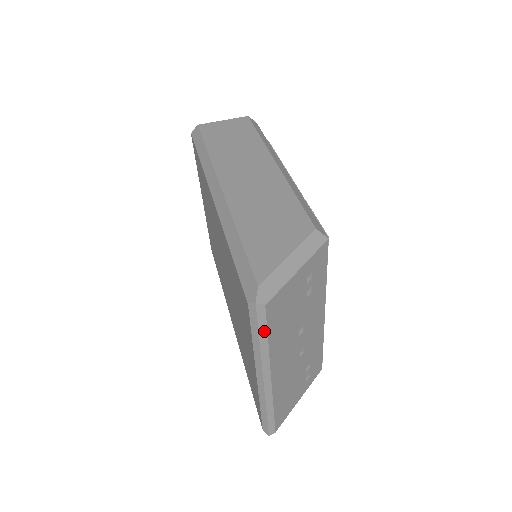
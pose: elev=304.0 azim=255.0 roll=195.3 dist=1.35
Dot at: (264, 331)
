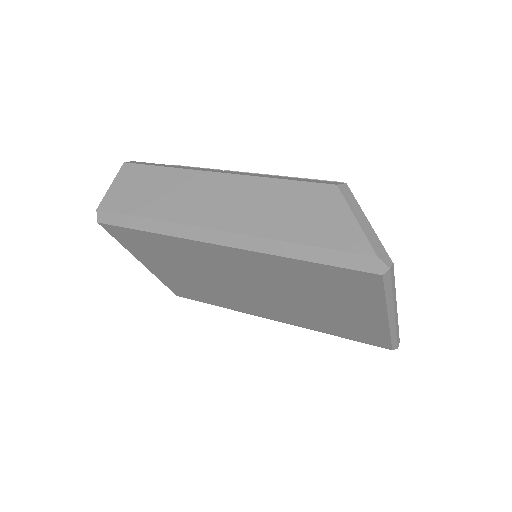
Dot at: (393, 282)
